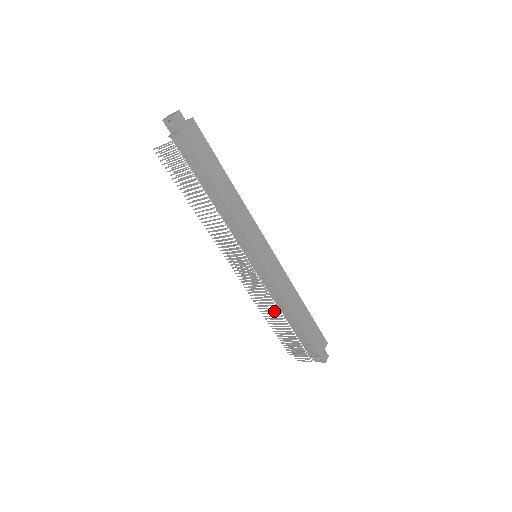
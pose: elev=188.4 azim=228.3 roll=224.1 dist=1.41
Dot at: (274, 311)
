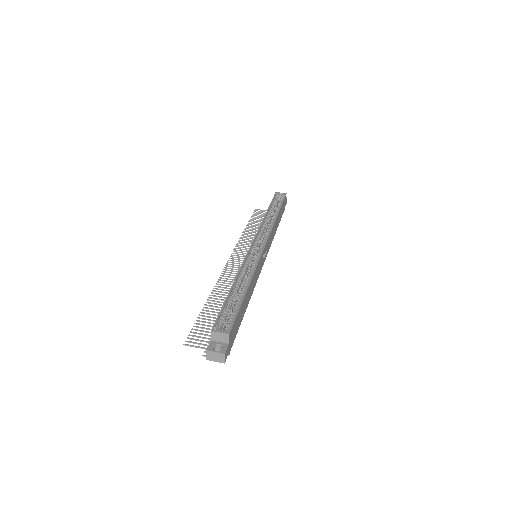
Dot at: occluded
